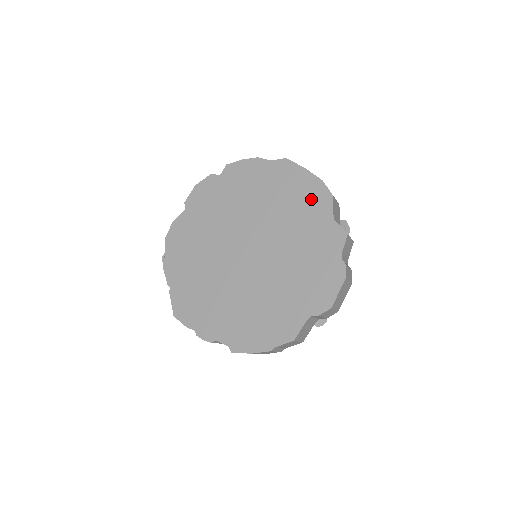
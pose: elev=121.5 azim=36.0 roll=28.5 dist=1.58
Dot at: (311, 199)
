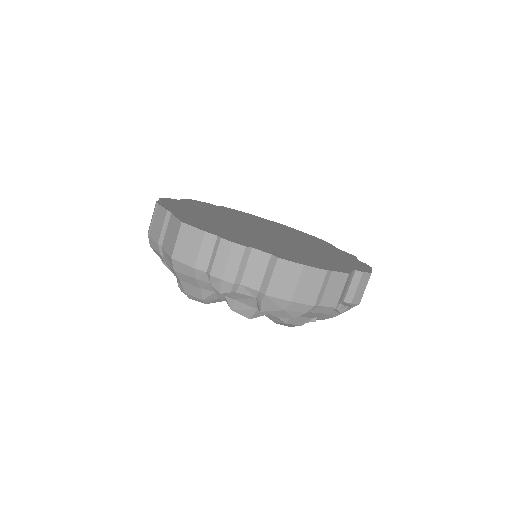
Dot at: (313, 238)
